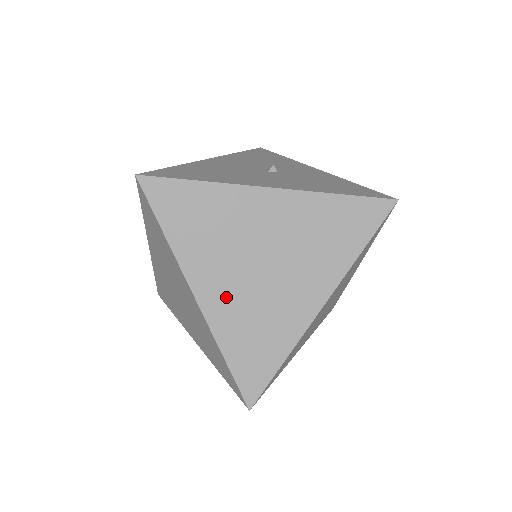
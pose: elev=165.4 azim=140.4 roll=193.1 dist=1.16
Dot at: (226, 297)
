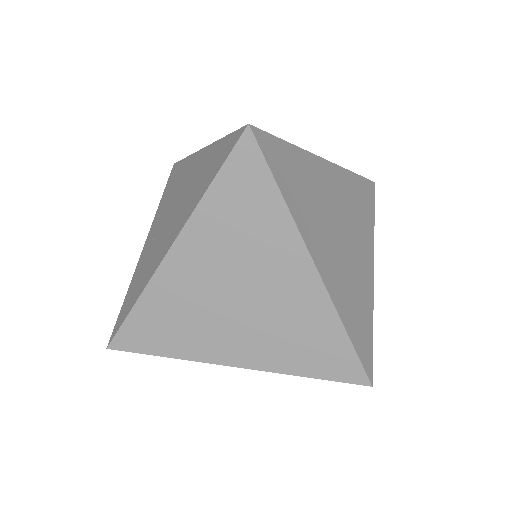
Dot at: (332, 266)
